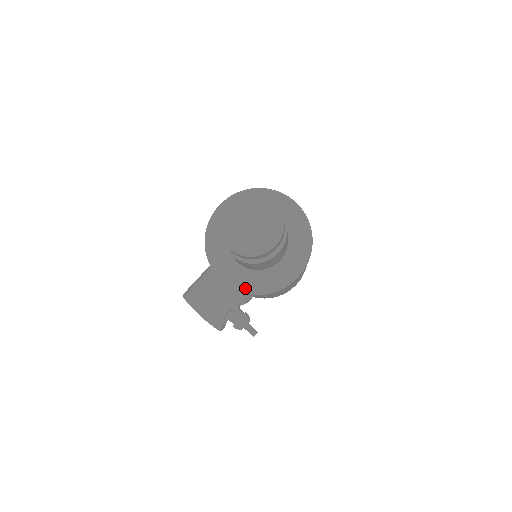
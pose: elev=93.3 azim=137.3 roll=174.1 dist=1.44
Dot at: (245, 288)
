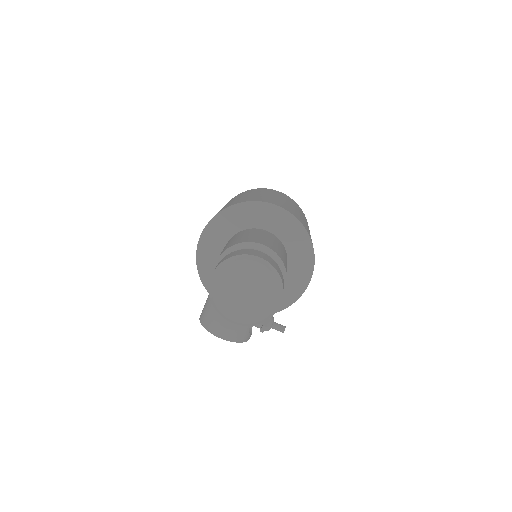
Dot at: occluded
